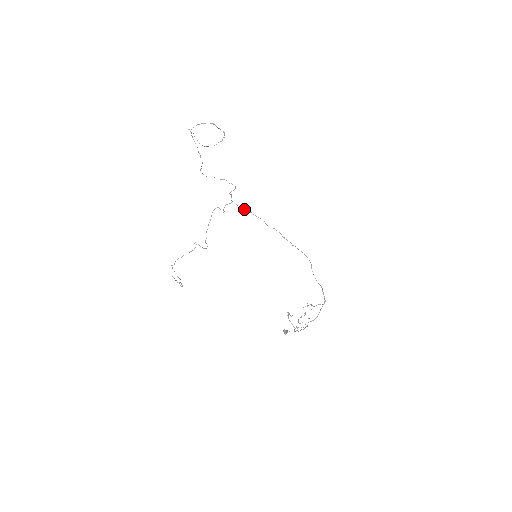
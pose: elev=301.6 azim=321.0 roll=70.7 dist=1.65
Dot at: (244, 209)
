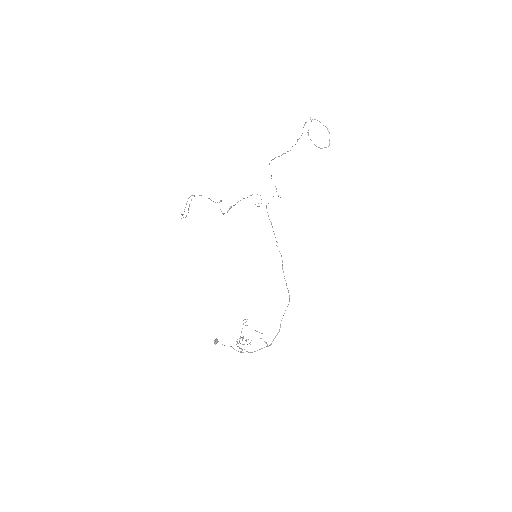
Dot at: occluded
